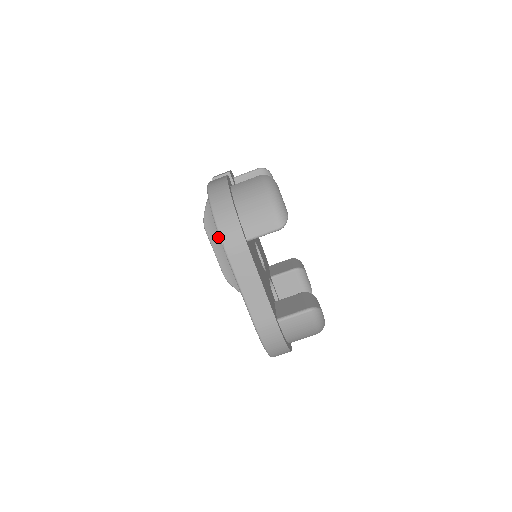
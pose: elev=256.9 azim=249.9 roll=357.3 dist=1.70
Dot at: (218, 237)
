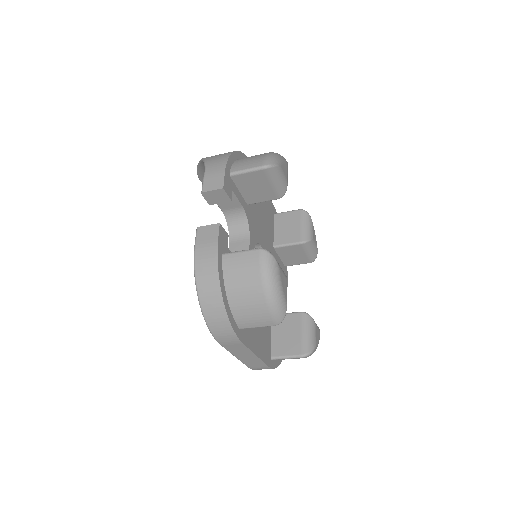
Dot at: occluded
